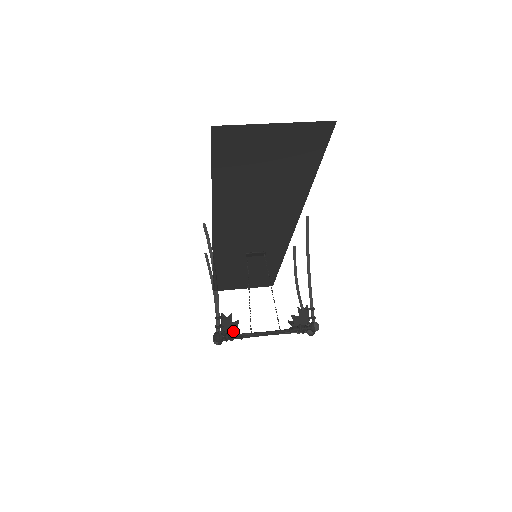
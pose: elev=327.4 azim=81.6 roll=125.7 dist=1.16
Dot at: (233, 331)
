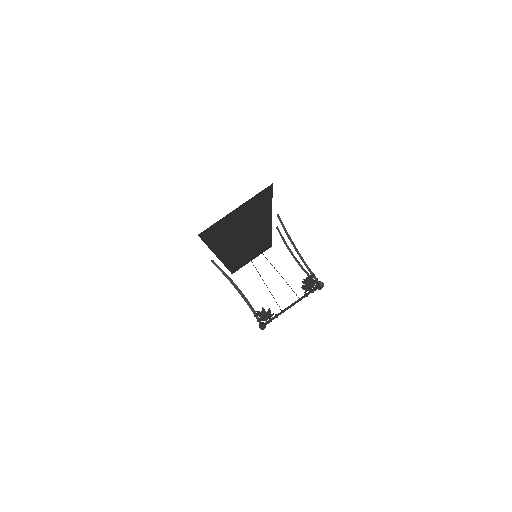
Dot at: occluded
